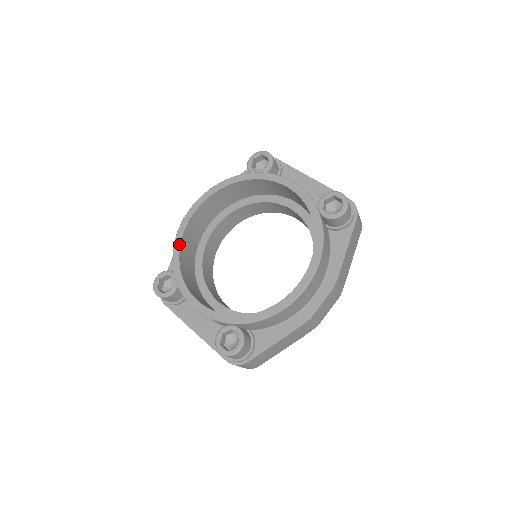
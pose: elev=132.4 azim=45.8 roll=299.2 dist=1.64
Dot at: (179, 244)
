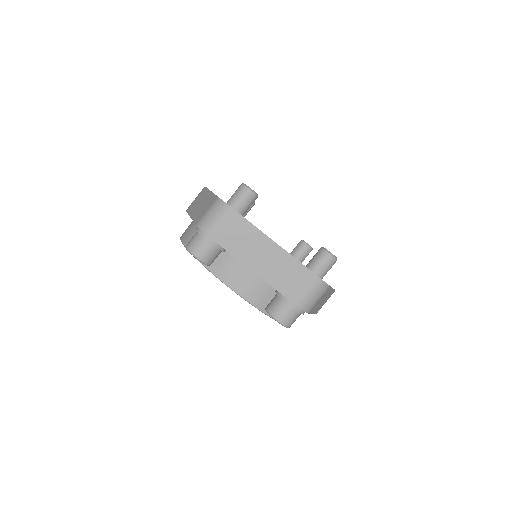
Dot at: occluded
